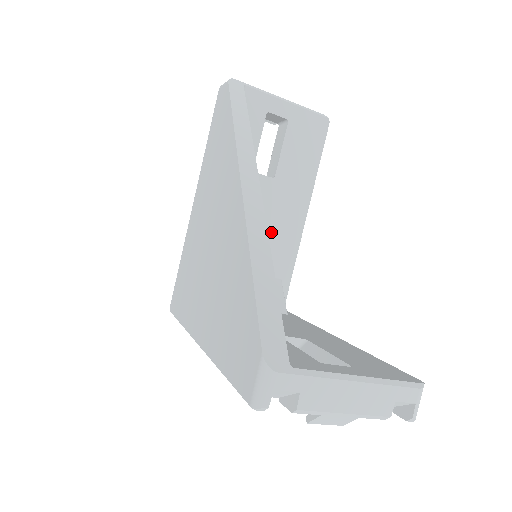
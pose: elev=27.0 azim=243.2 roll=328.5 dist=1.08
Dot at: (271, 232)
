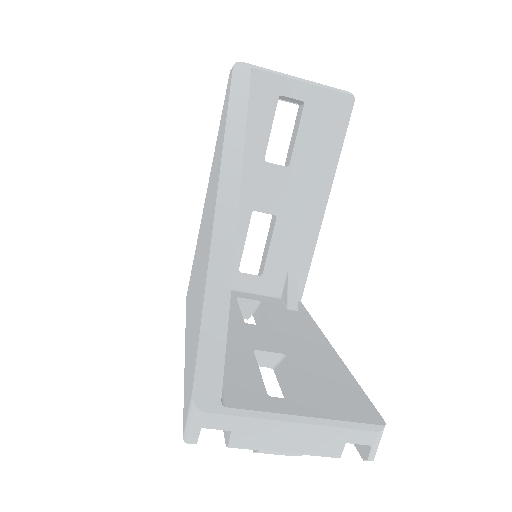
Dot at: (286, 224)
